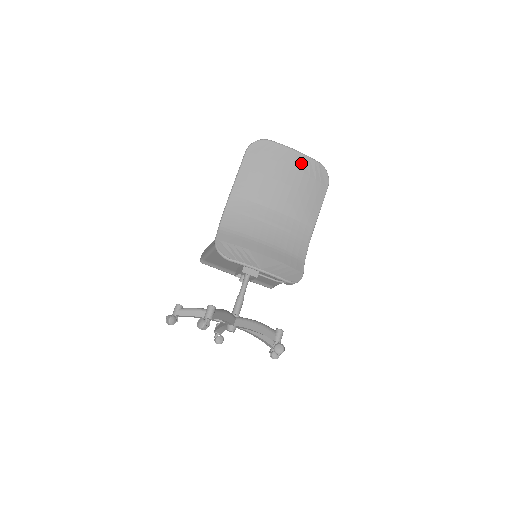
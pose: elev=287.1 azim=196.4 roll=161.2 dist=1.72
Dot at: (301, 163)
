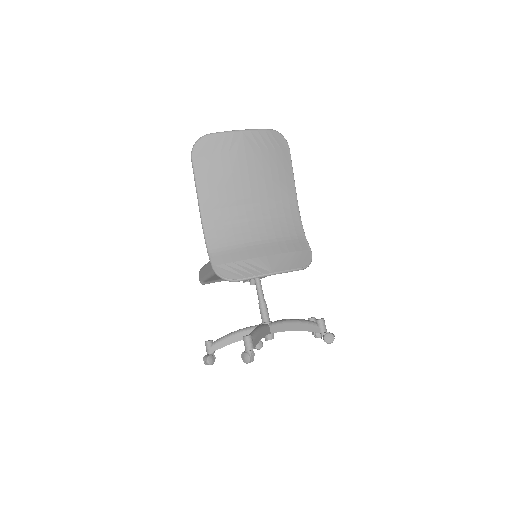
Dot at: (253, 141)
